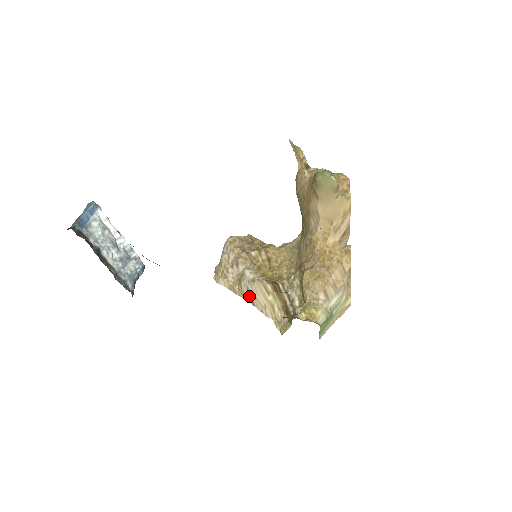
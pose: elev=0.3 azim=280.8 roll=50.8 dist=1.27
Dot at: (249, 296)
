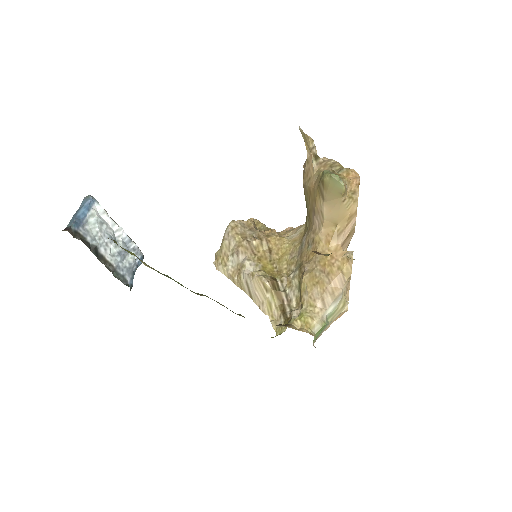
Dot at: (247, 289)
